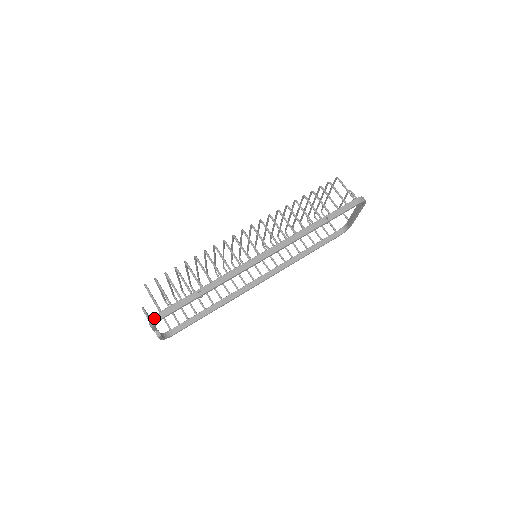
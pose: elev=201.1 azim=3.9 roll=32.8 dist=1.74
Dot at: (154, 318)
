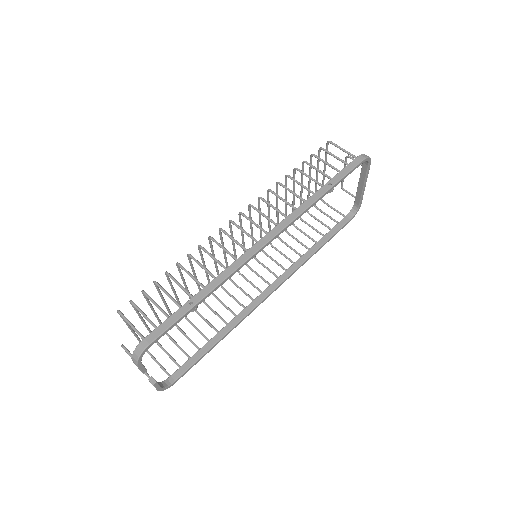
Dot at: (137, 350)
